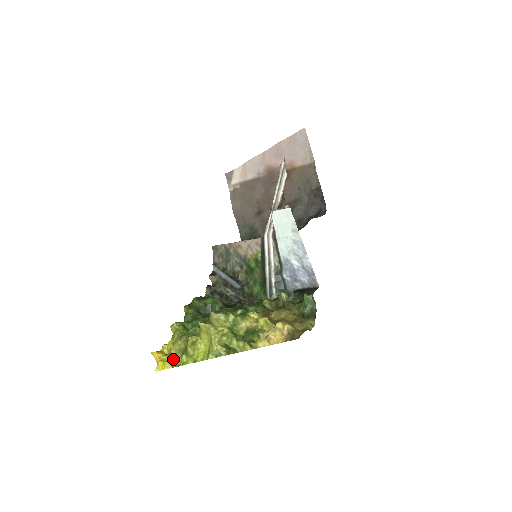
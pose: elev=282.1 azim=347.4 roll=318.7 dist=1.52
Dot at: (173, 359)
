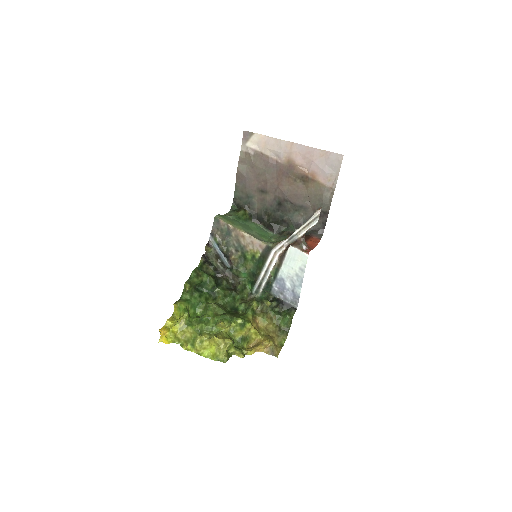
Dot at: (176, 339)
